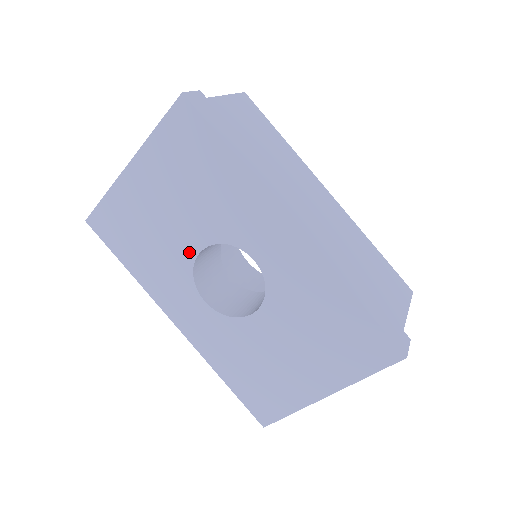
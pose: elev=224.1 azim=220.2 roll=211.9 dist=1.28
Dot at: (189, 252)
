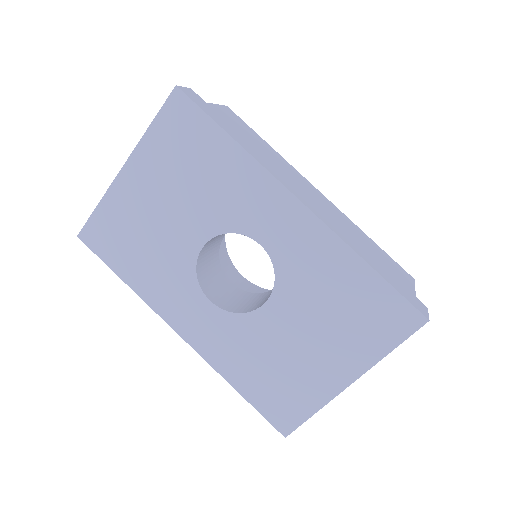
Dot at: (191, 249)
